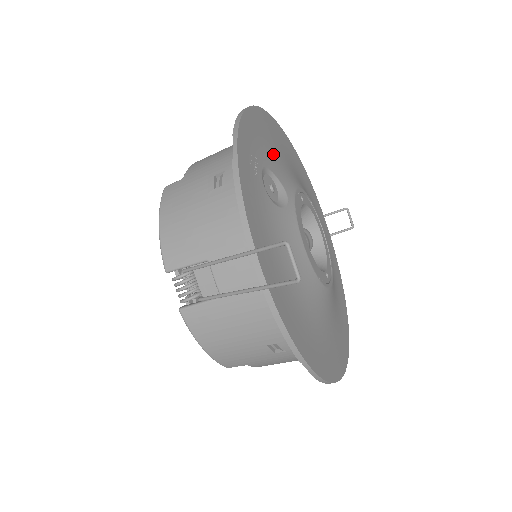
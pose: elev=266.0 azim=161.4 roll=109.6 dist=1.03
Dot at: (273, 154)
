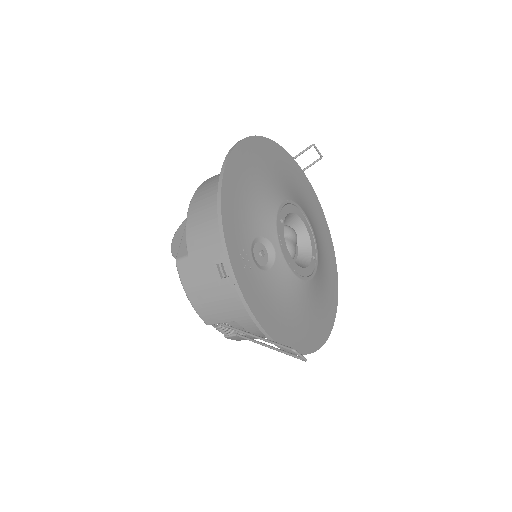
Dot at: (250, 208)
